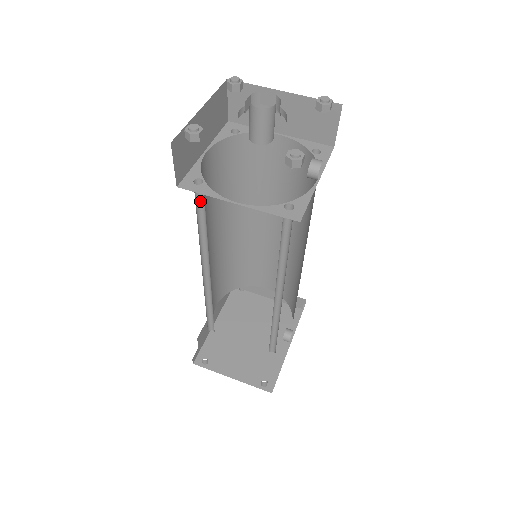
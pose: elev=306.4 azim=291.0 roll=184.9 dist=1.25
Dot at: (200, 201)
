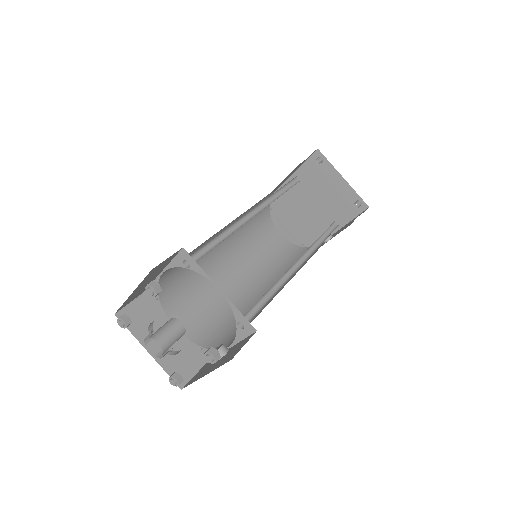
Dot at: (171, 282)
